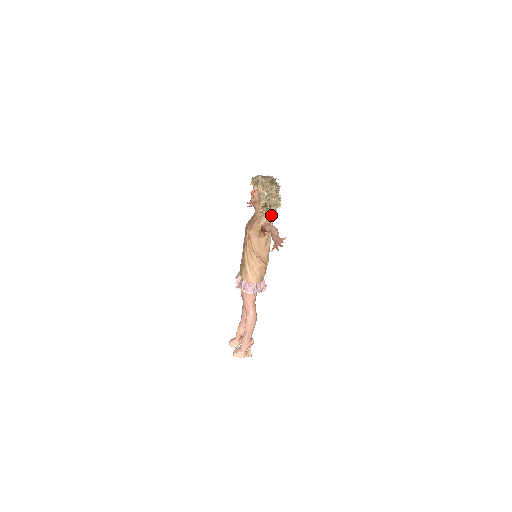
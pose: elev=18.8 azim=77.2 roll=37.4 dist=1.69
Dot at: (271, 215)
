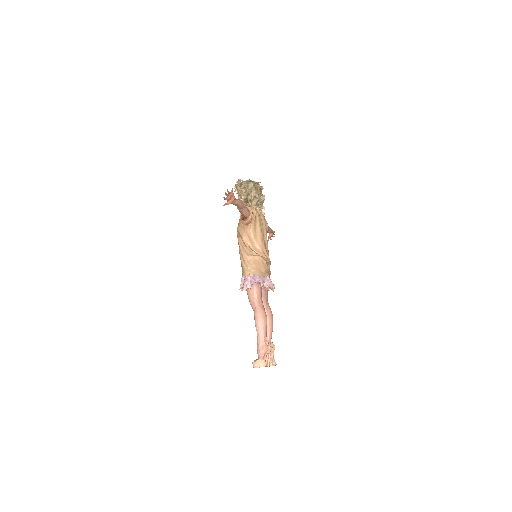
Dot at: (253, 207)
